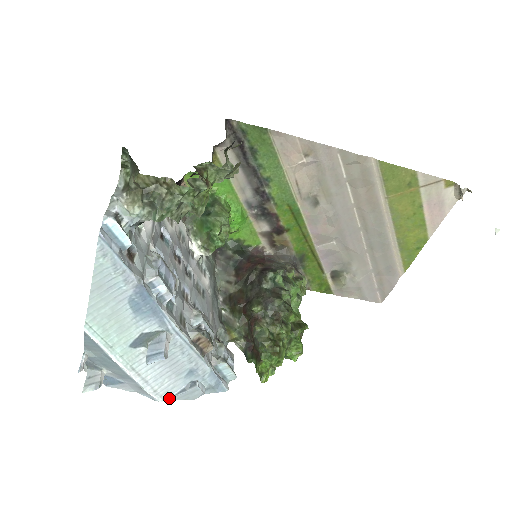
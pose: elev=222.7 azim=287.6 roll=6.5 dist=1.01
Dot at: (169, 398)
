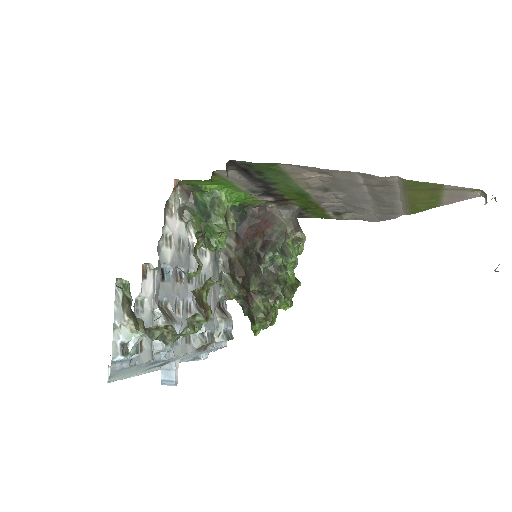
Dot at: (180, 362)
